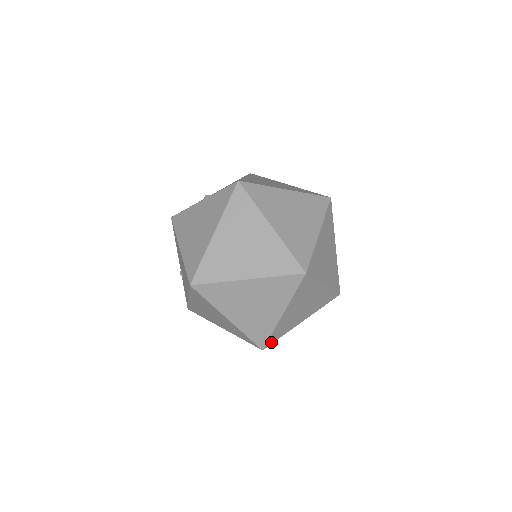
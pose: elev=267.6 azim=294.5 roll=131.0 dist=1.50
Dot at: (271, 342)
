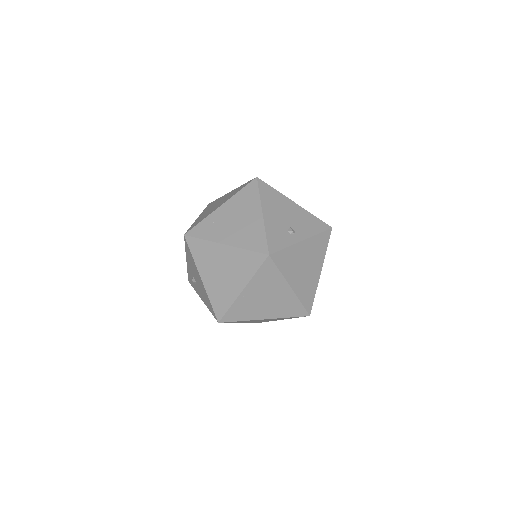
Dot at: occluded
